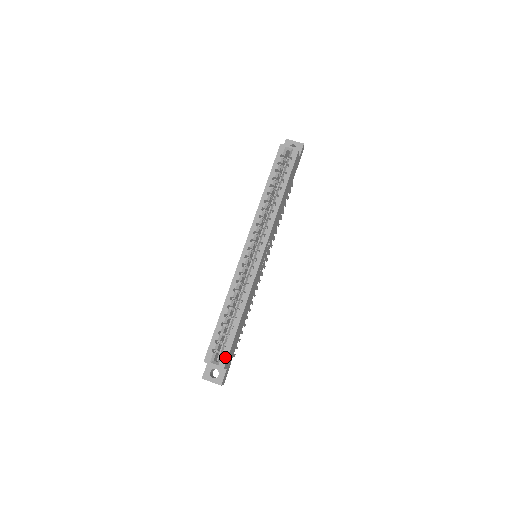
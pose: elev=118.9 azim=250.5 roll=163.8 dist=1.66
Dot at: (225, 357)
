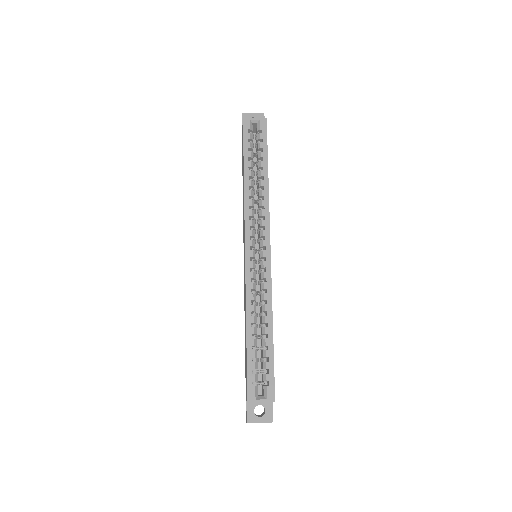
Dot at: (271, 386)
